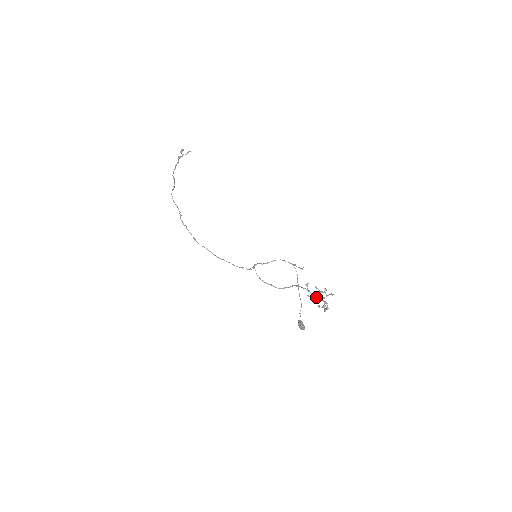
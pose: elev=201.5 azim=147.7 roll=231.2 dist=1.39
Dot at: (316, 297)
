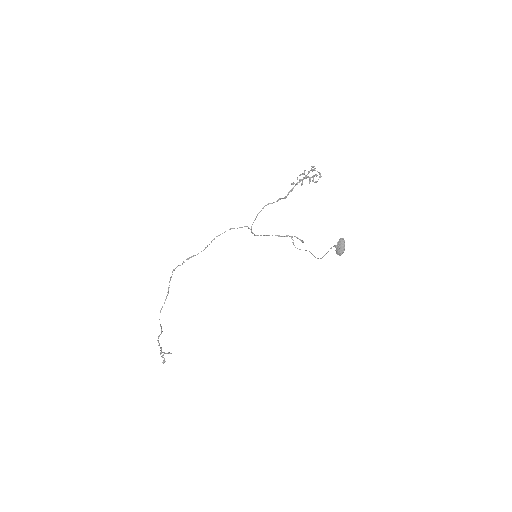
Dot at: occluded
